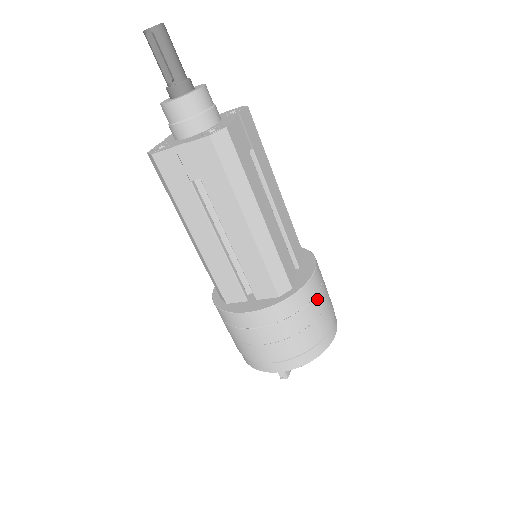
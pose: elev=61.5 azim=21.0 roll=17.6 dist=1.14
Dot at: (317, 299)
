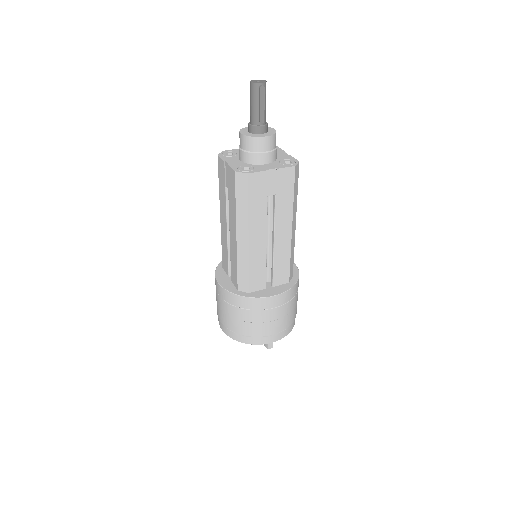
Dot at: occluded
